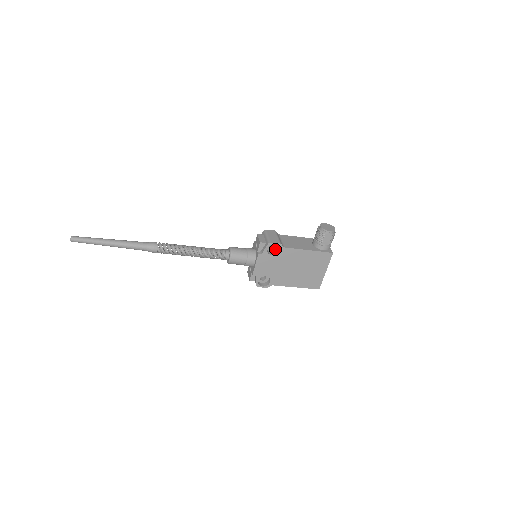
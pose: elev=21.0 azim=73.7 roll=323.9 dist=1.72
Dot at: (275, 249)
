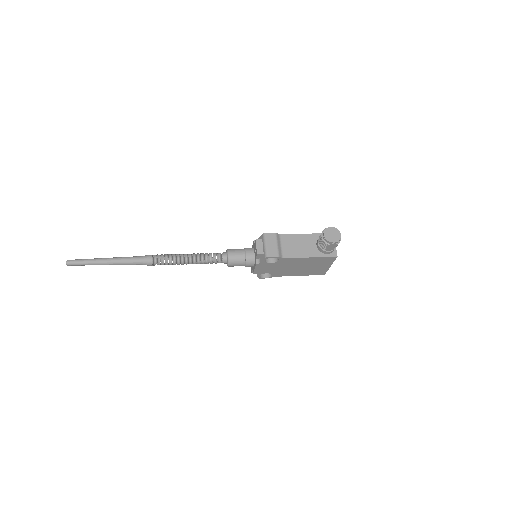
Dot at: occluded
